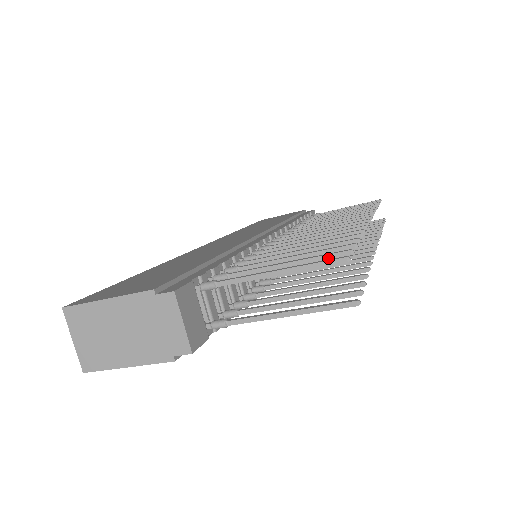
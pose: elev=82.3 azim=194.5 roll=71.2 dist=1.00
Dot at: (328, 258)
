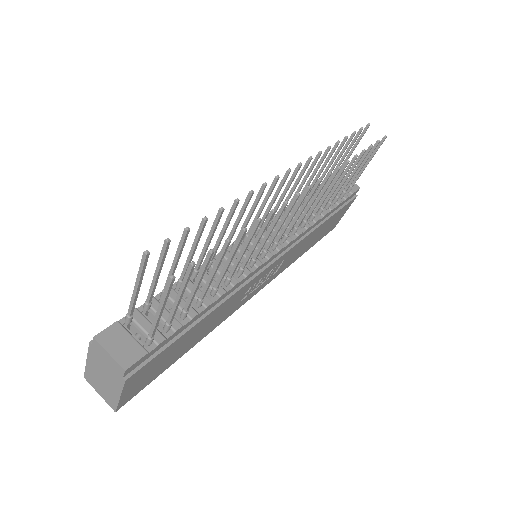
Dot at: (163, 254)
